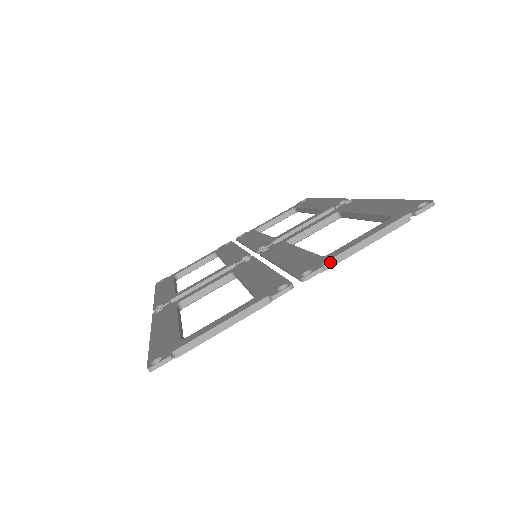
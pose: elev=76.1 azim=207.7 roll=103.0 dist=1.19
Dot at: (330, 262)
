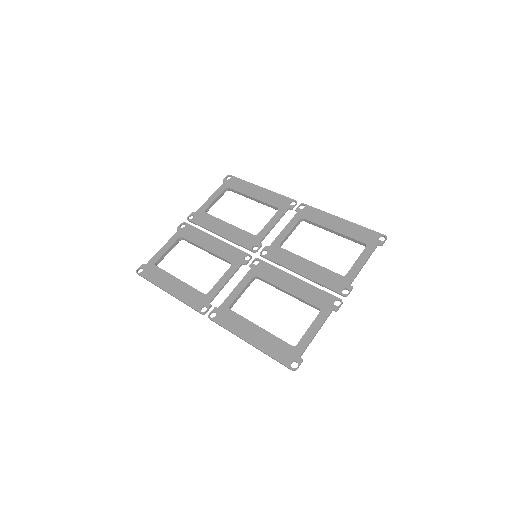
Dot at: occluded
